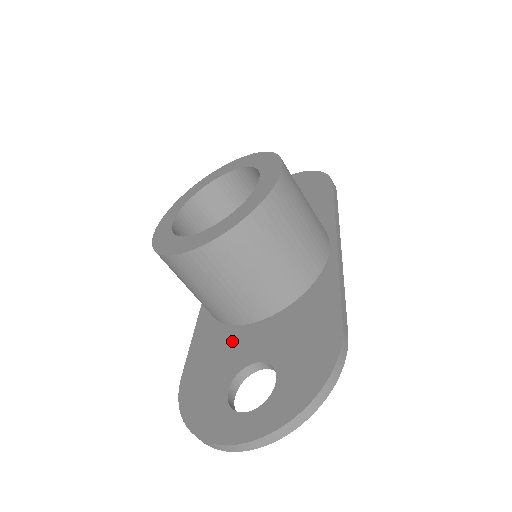
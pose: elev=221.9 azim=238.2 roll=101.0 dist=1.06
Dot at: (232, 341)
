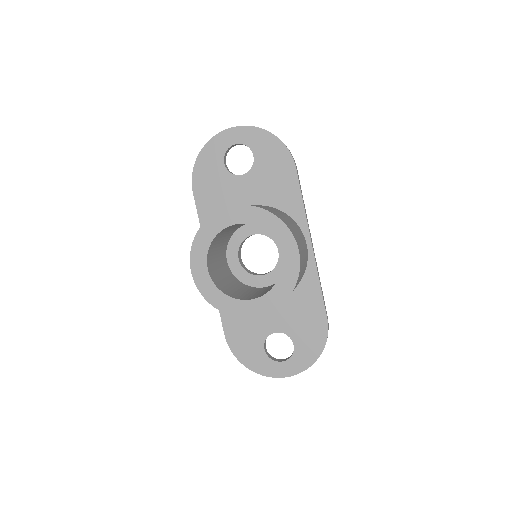
Dot at: occluded
